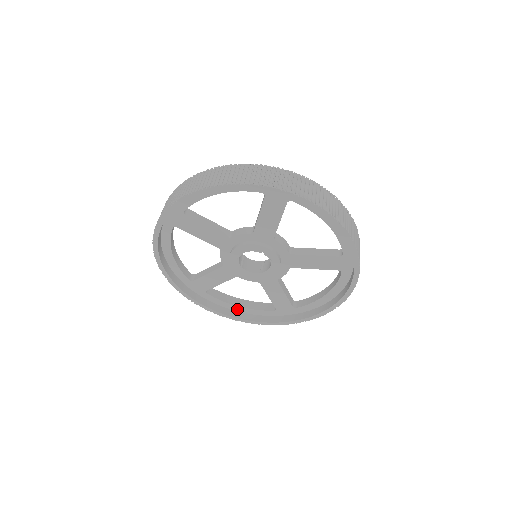
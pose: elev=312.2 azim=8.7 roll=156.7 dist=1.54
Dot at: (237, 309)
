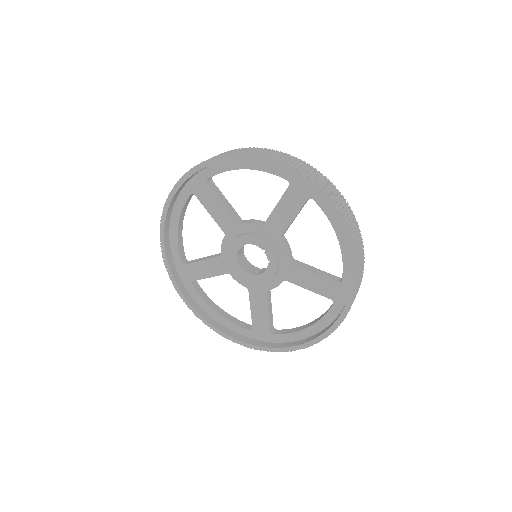
Dot at: (214, 315)
